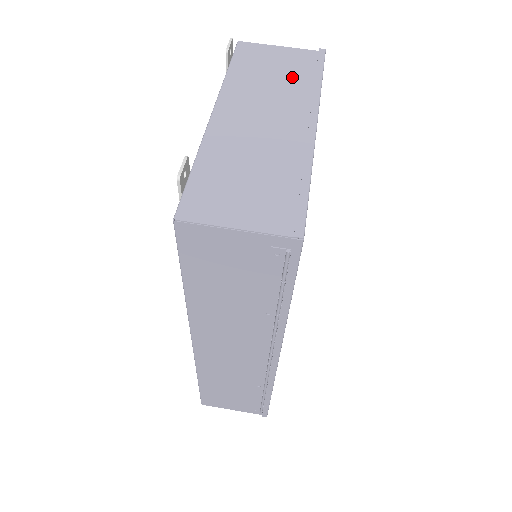
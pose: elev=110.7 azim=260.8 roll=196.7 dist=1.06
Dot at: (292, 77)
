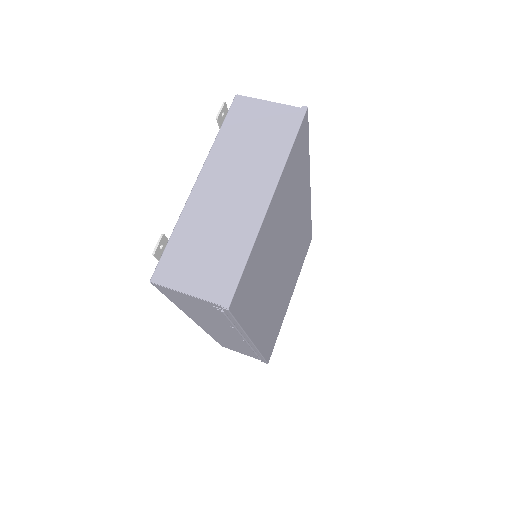
Dot at: (268, 142)
